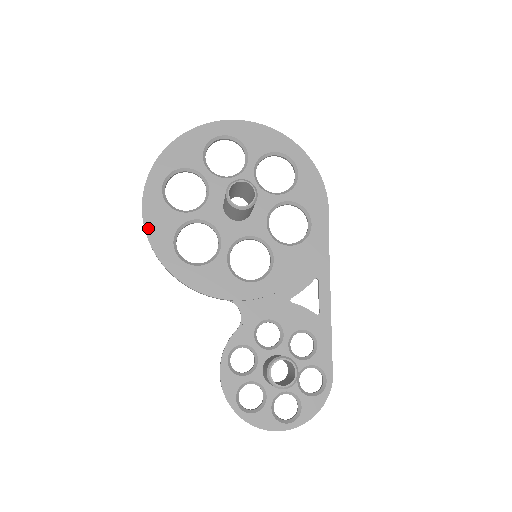
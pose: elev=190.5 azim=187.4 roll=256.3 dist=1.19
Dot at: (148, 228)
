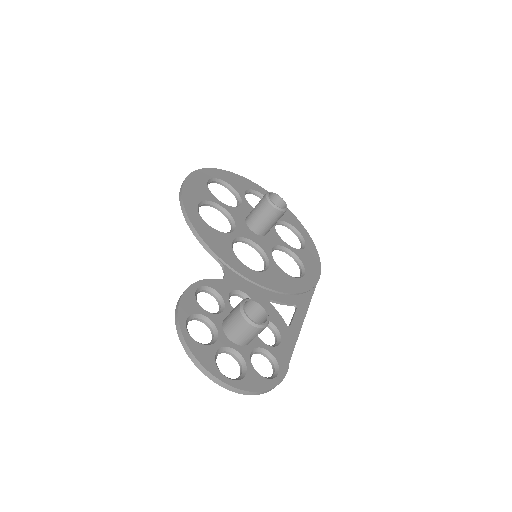
Dot at: (186, 183)
